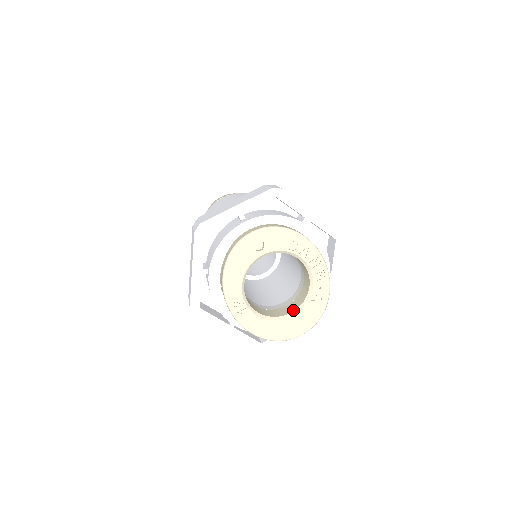
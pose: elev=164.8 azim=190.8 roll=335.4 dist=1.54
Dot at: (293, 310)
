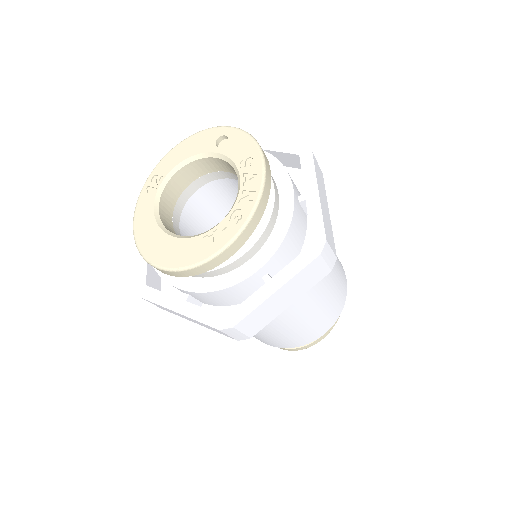
Dot at: (183, 236)
